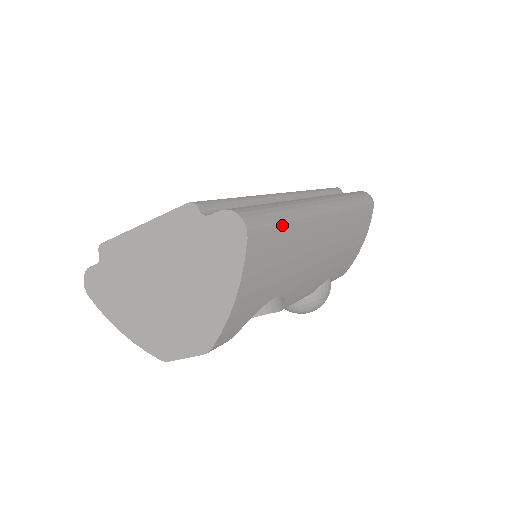
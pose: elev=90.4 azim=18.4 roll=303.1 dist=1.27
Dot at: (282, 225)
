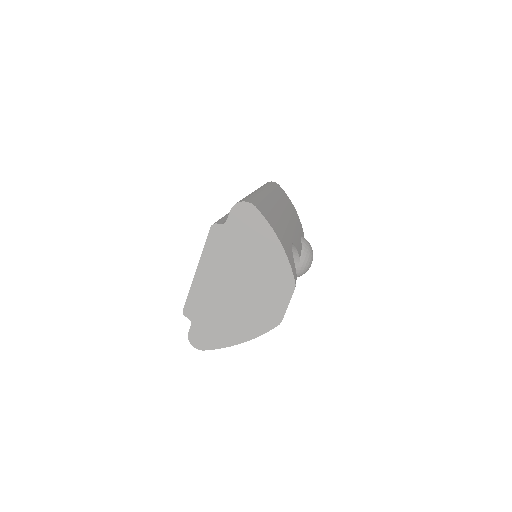
Dot at: (259, 199)
